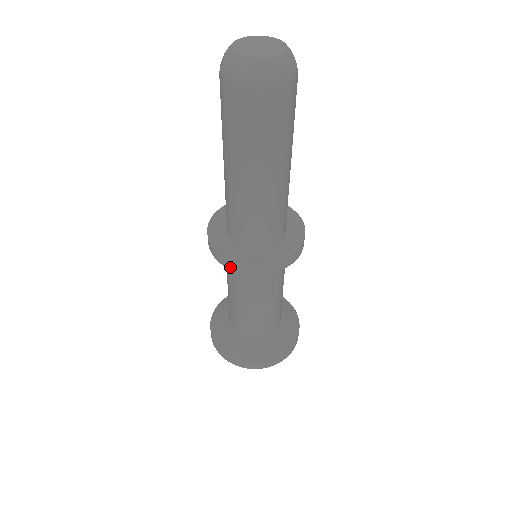
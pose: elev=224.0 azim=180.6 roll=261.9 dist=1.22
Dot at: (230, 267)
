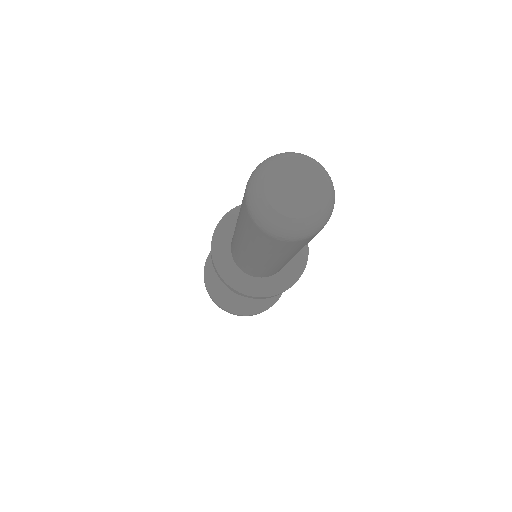
Dot at: (256, 298)
